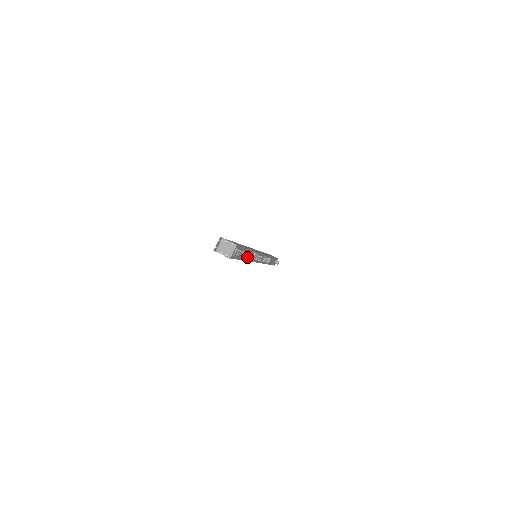
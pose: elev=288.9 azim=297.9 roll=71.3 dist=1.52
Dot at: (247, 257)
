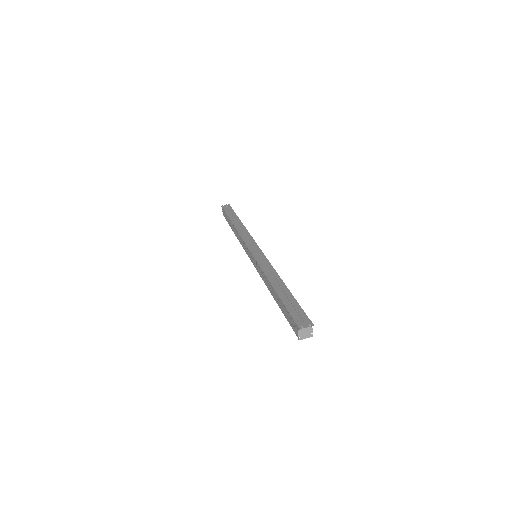
Dot at: occluded
